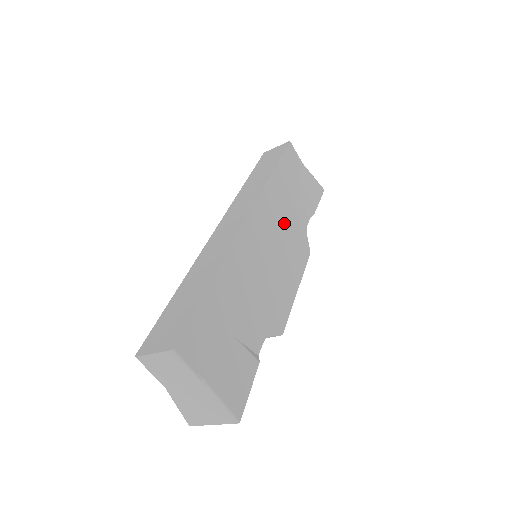
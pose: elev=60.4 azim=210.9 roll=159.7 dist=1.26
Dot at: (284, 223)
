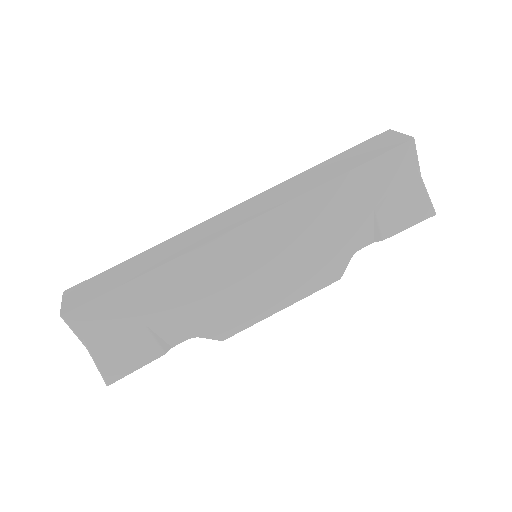
Dot at: (311, 240)
